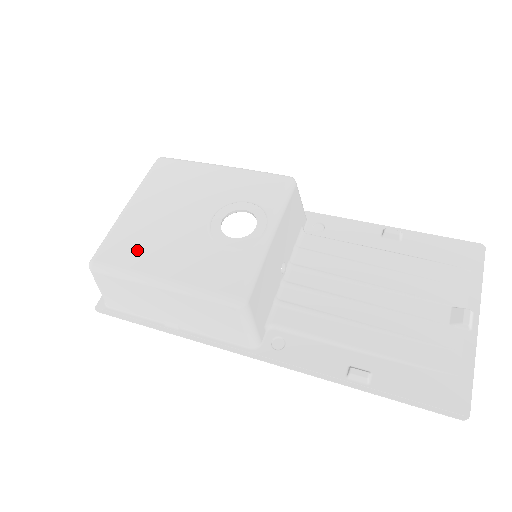
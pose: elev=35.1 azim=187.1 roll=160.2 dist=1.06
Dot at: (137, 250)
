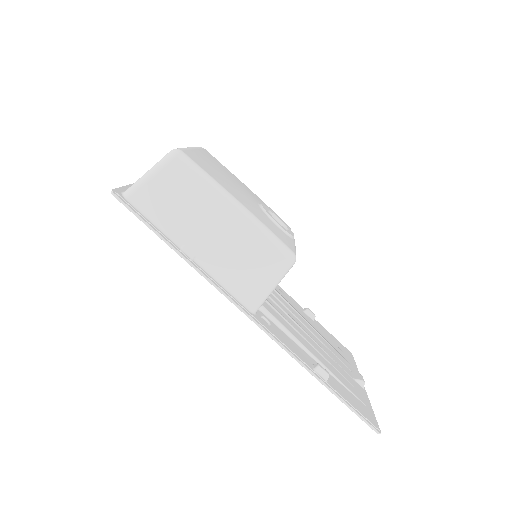
Dot at: (215, 175)
